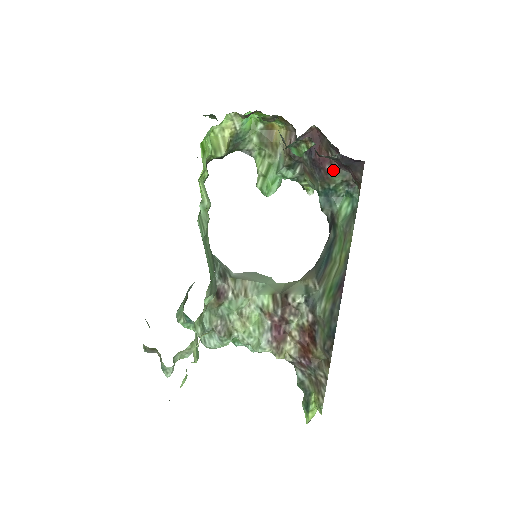
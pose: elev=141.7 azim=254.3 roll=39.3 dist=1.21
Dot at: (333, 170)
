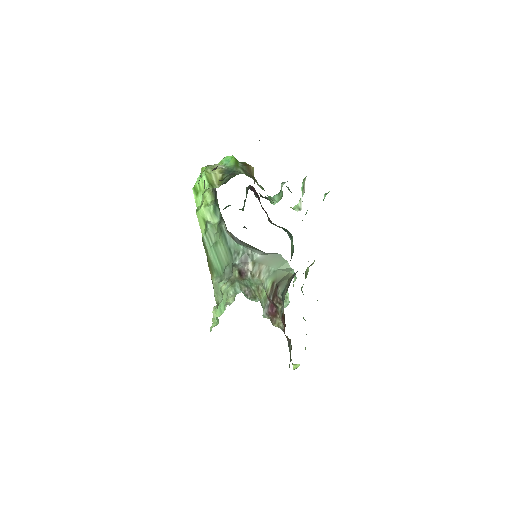
Dot at: (269, 221)
